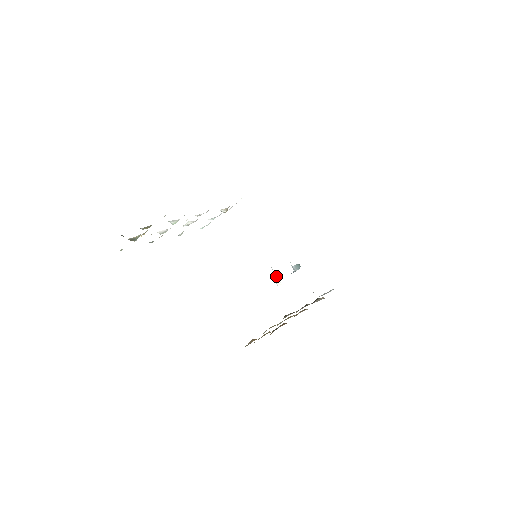
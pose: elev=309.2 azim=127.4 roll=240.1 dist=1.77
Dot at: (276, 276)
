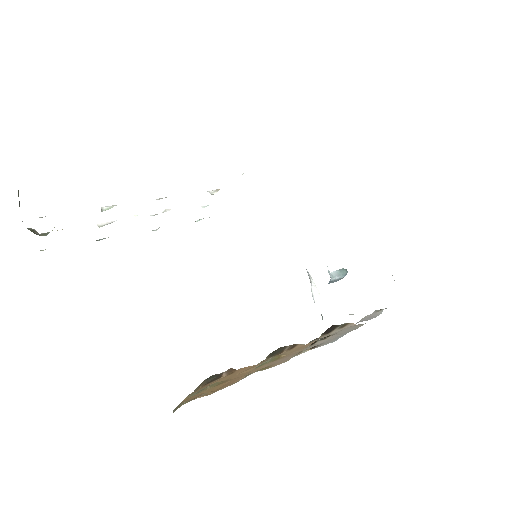
Dot at: (315, 288)
